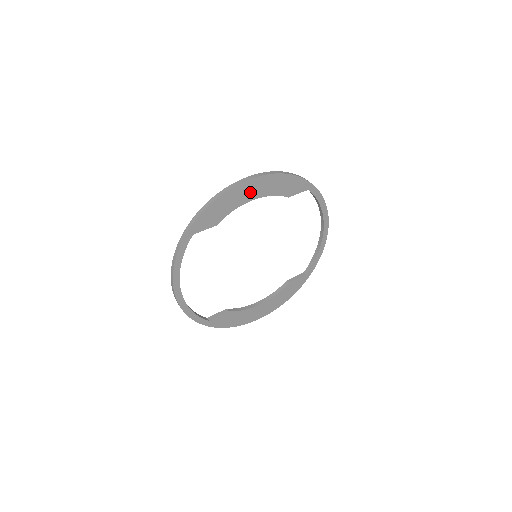
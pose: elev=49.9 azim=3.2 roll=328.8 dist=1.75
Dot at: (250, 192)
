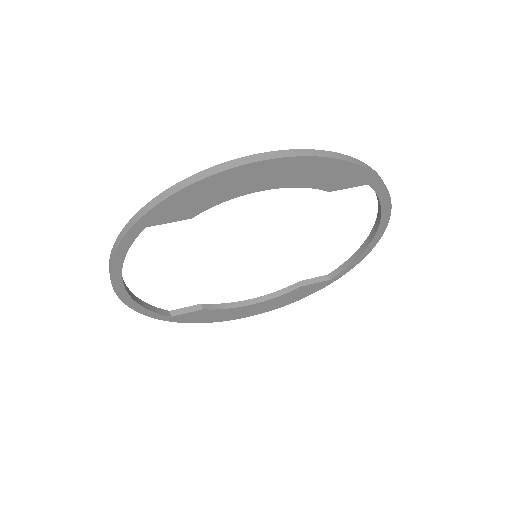
Dot at: (260, 179)
